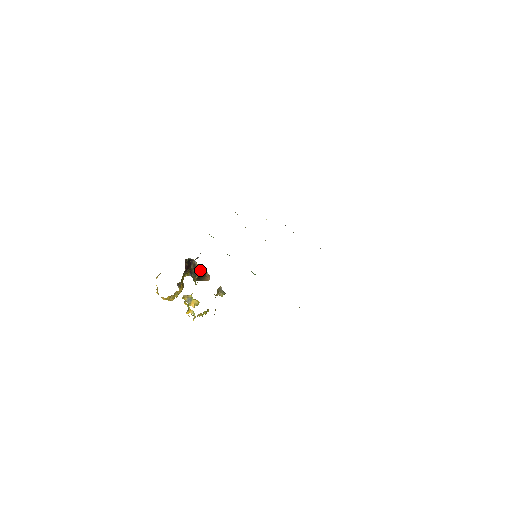
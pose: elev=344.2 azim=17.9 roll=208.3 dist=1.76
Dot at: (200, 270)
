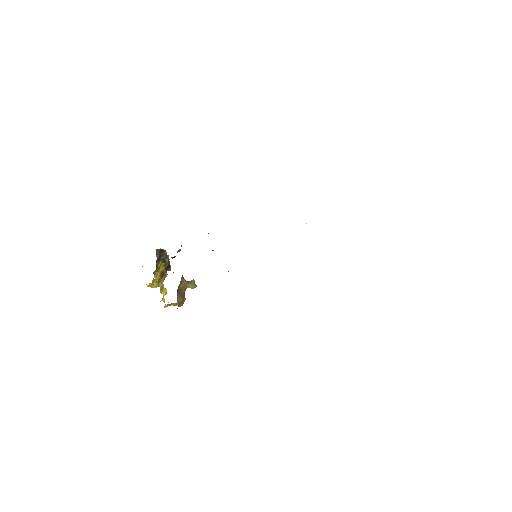
Dot at: occluded
